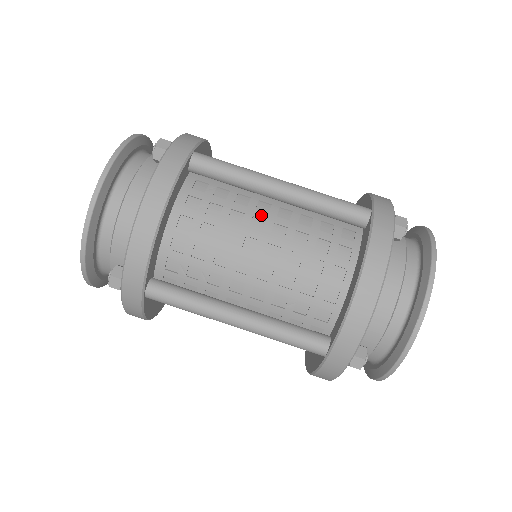
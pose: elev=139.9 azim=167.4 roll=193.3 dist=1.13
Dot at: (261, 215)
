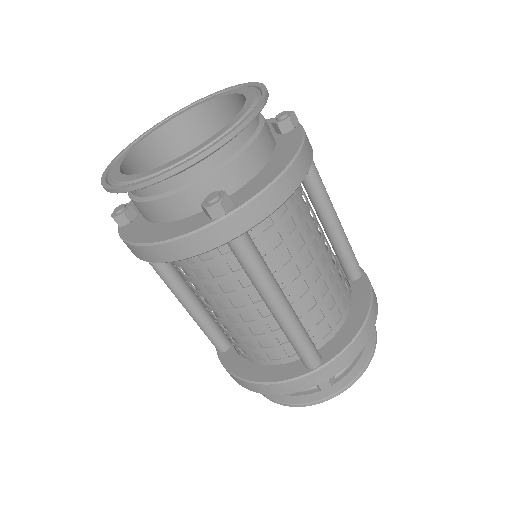
Dot at: (247, 301)
